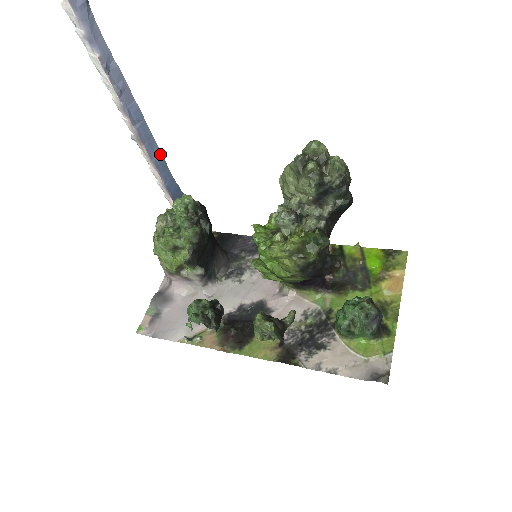
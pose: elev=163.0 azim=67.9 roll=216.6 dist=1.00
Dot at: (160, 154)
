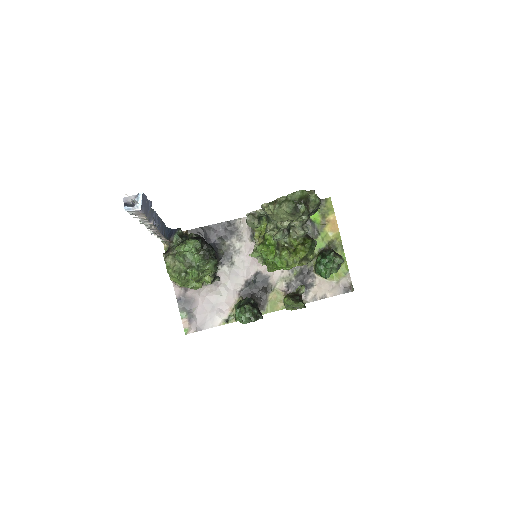
Dot at: (164, 225)
